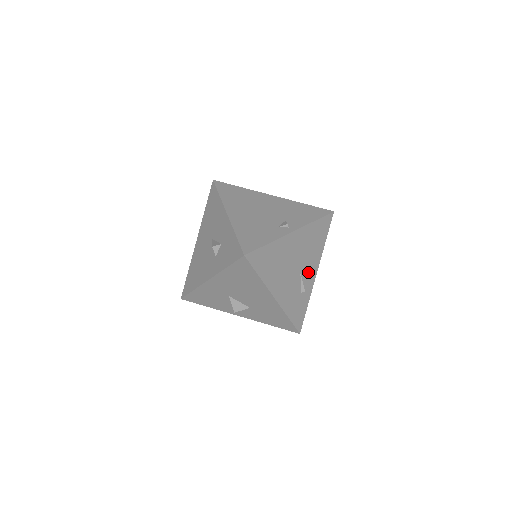
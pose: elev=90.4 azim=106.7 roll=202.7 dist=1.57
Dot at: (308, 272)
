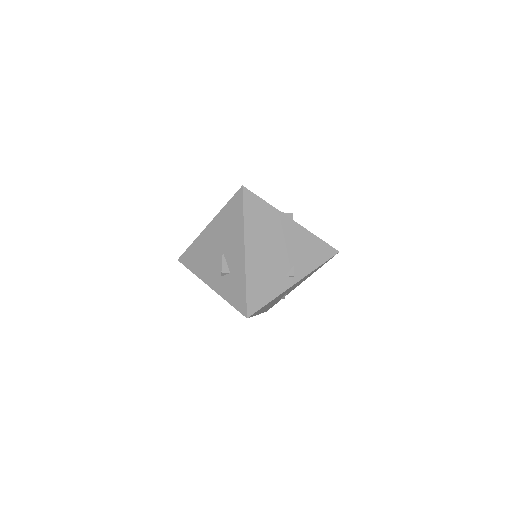
Dot at: (293, 288)
